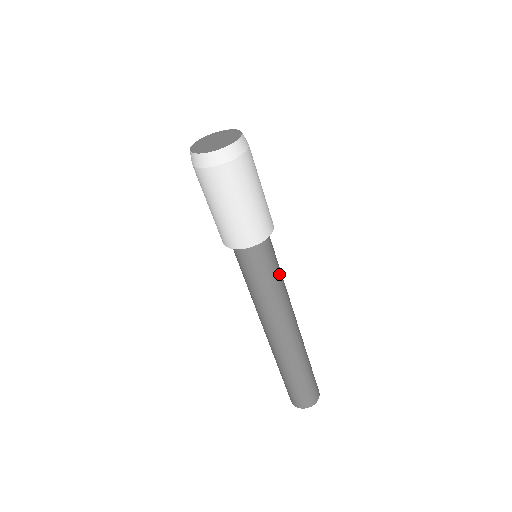
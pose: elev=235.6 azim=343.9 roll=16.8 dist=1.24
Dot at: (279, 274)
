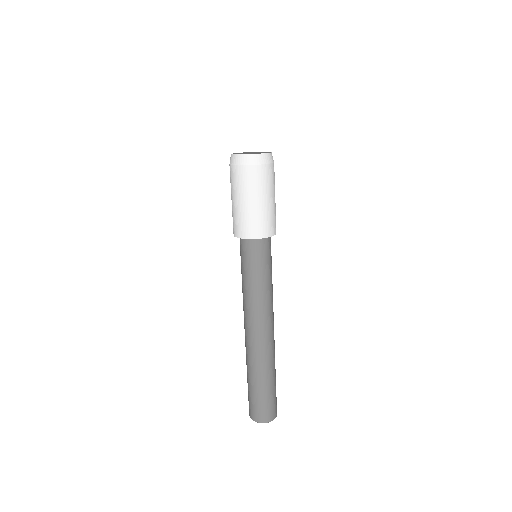
Dot at: (271, 275)
